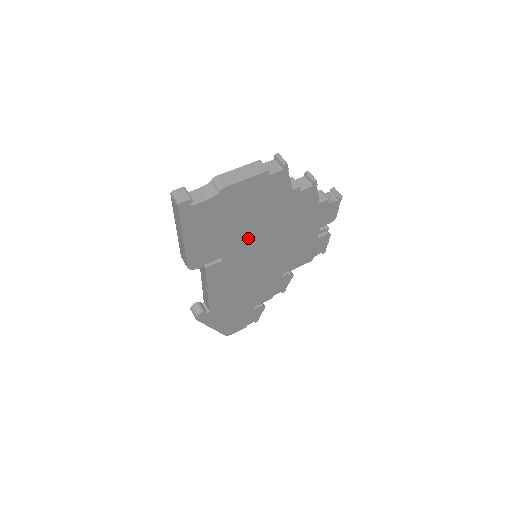
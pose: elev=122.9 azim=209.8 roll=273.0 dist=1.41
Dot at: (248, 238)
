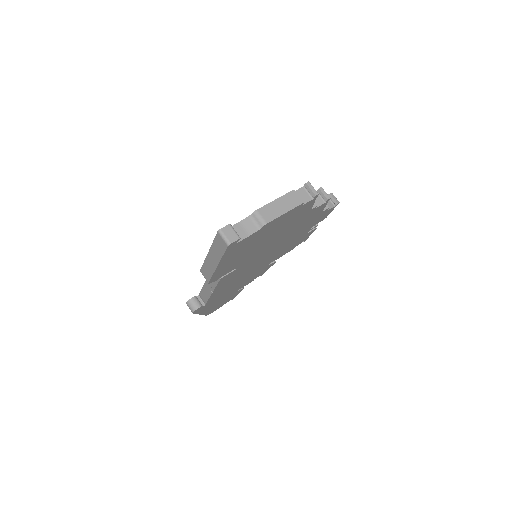
Dot at: (262, 249)
